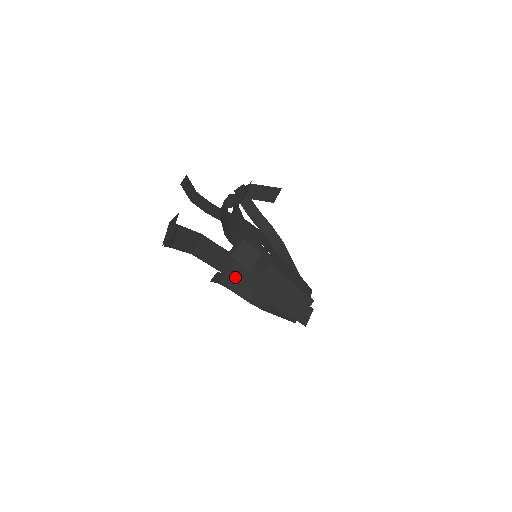
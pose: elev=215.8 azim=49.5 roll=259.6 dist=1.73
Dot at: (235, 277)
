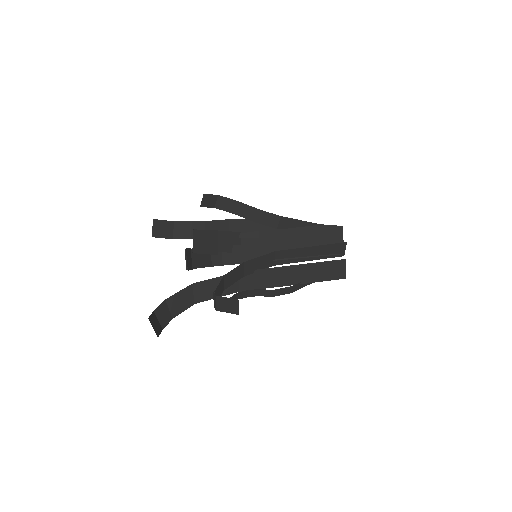
Dot at: (247, 287)
